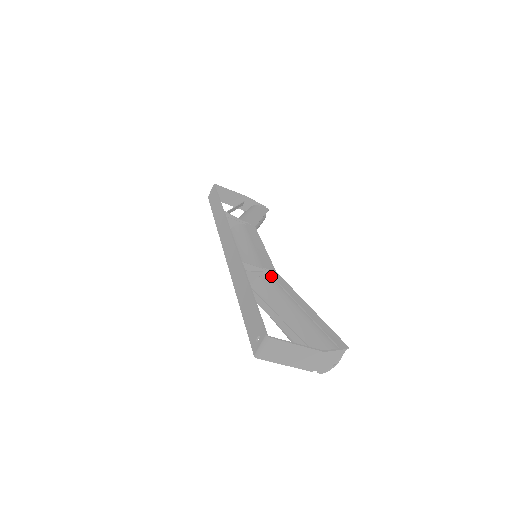
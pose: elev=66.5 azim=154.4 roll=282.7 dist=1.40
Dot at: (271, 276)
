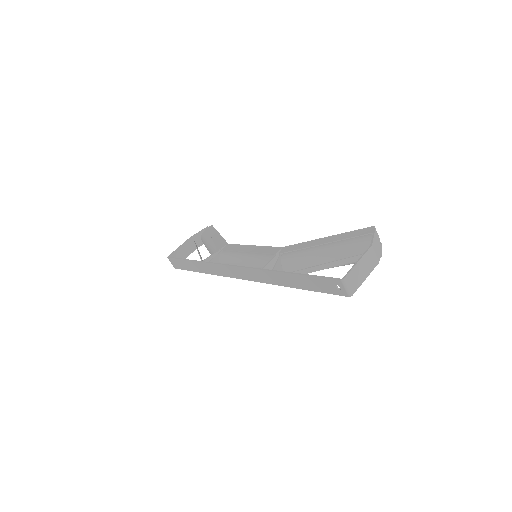
Dot at: (285, 253)
